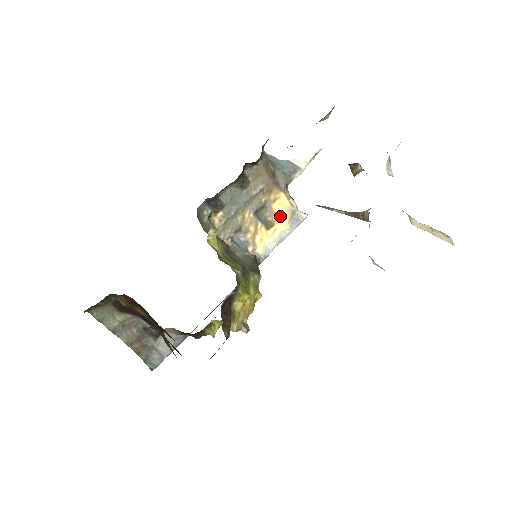
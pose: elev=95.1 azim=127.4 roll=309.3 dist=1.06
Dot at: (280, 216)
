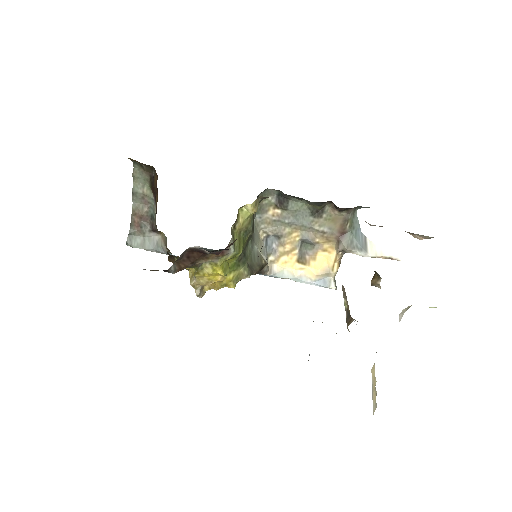
Dot at: (316, 264)
